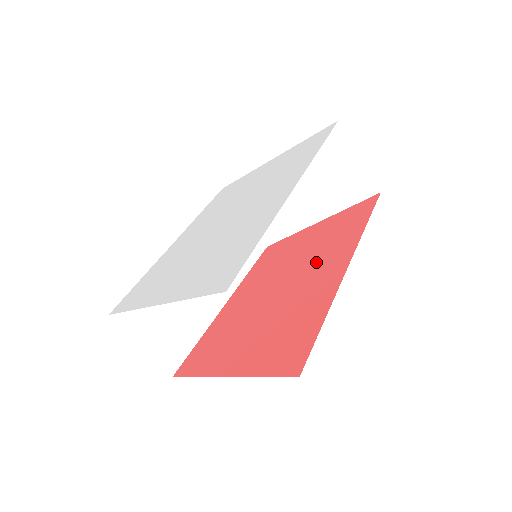
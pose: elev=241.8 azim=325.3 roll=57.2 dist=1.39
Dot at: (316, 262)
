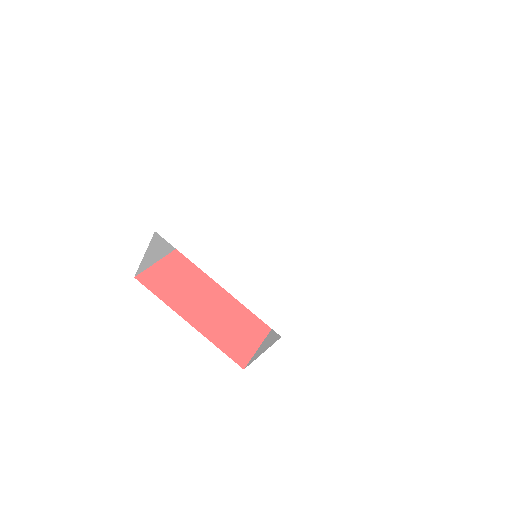
Dot at: occluded
